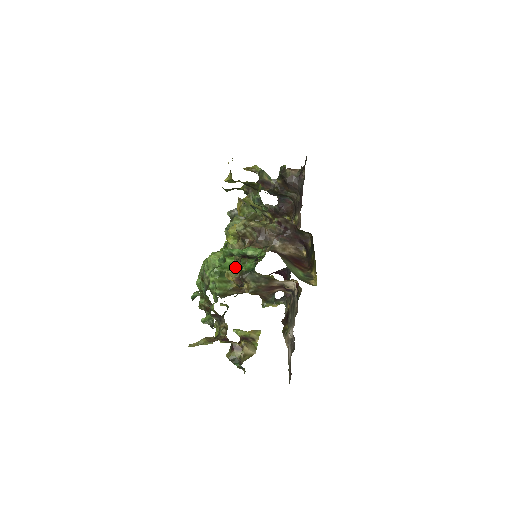
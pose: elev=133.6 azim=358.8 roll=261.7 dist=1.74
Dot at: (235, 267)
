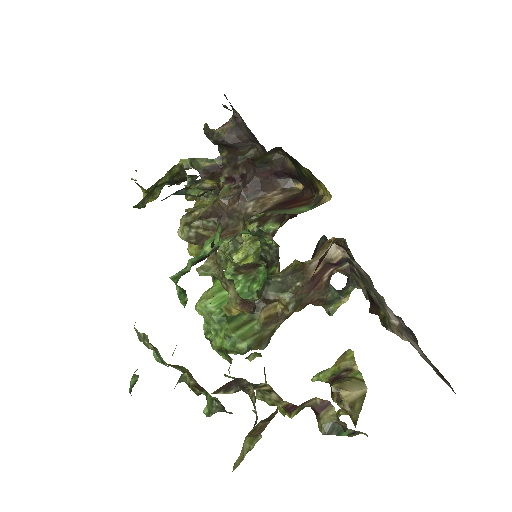
Dot at: (228, 291)
